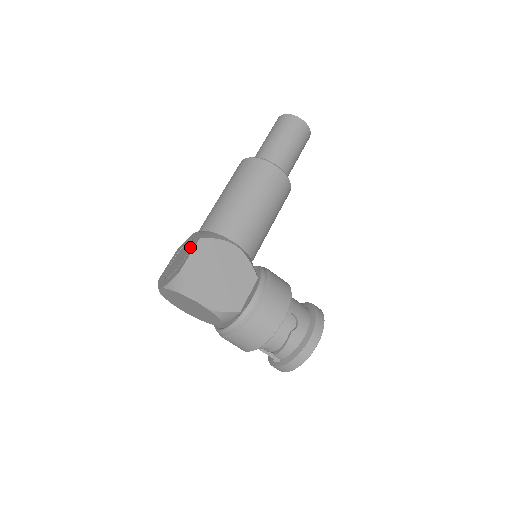
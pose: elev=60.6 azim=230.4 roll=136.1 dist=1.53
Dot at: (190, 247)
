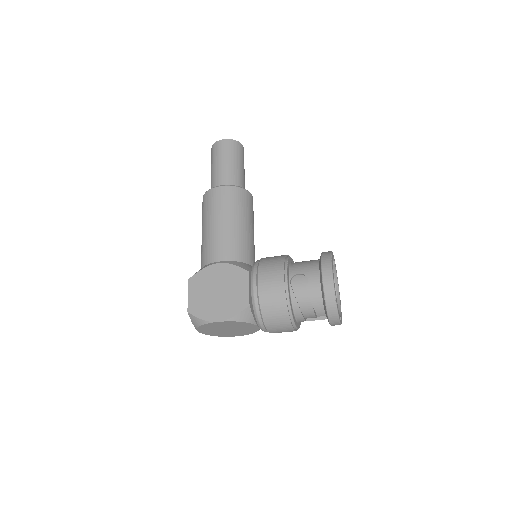
Dot at: occluded
